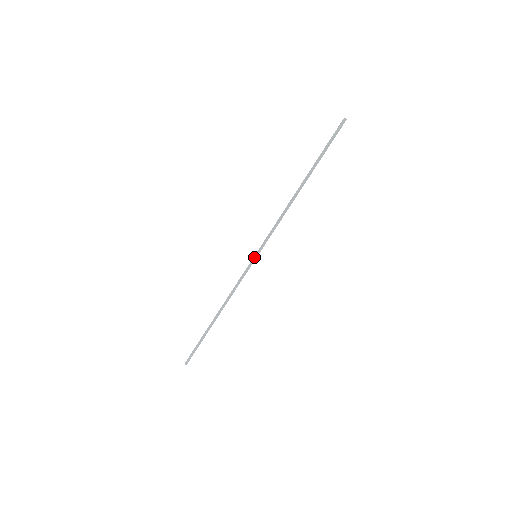
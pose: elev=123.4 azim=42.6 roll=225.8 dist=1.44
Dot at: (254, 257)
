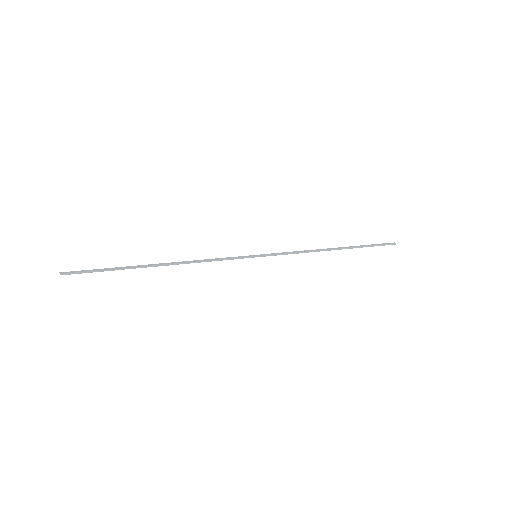
Dot at: (254, 255)
